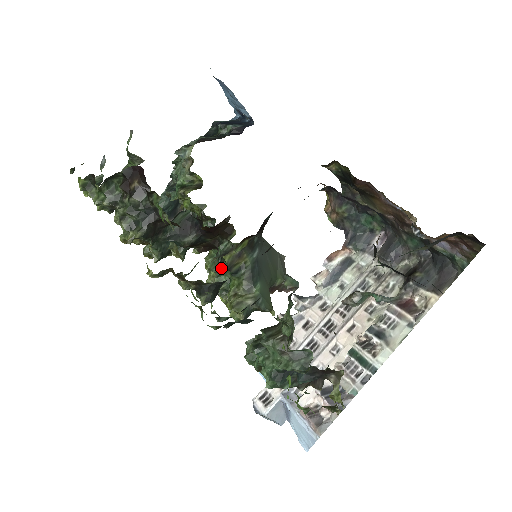
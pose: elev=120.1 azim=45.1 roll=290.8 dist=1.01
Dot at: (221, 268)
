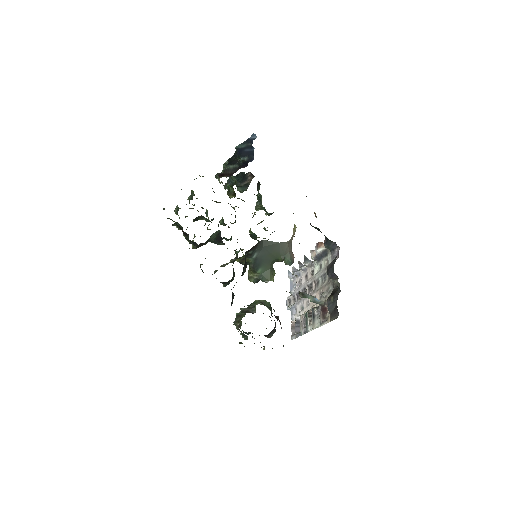
Dot at: occluded
